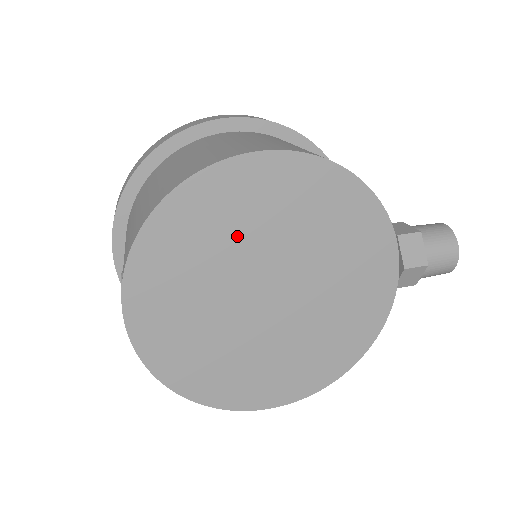
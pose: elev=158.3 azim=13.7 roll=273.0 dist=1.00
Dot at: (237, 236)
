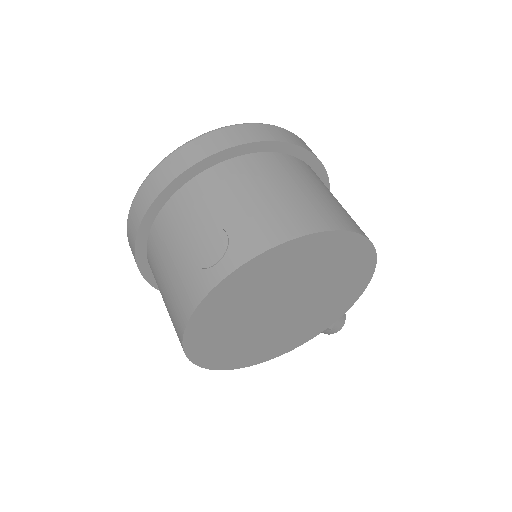
Dot at: (315, 272)
